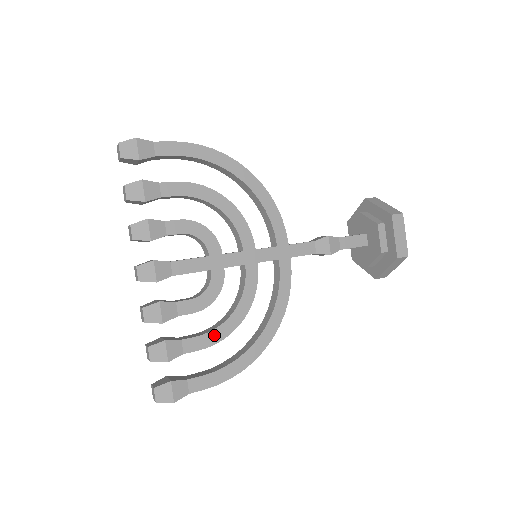
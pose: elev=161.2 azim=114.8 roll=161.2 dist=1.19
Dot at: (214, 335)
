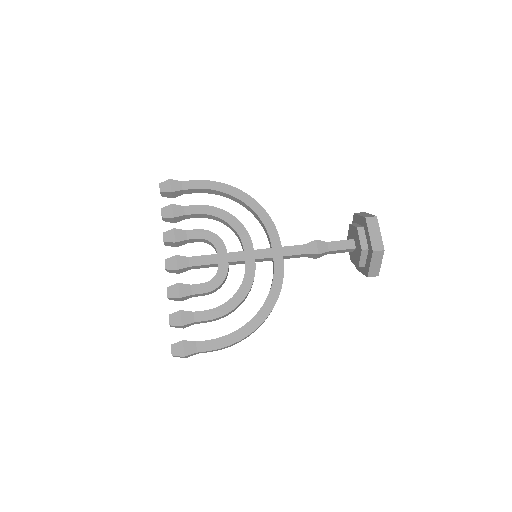
Dot at: (219, 310)
